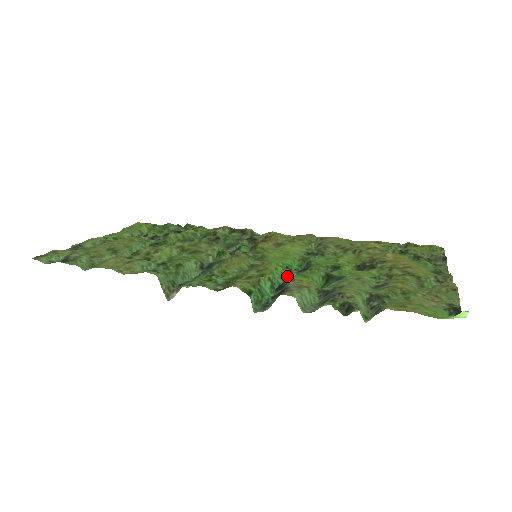
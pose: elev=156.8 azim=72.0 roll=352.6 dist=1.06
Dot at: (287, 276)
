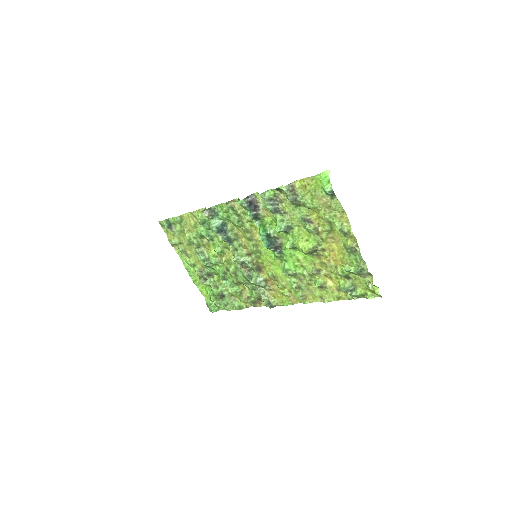
Dot at: occluded
